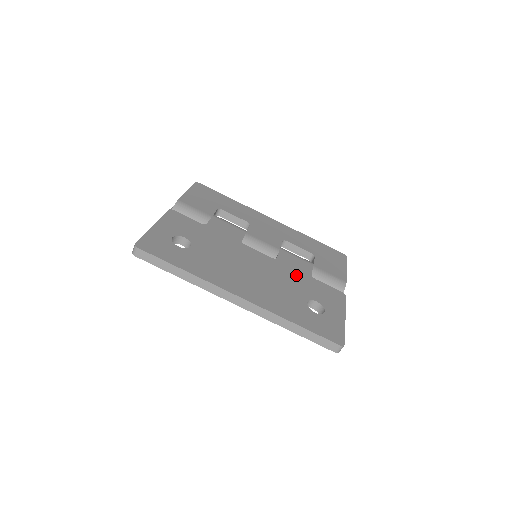
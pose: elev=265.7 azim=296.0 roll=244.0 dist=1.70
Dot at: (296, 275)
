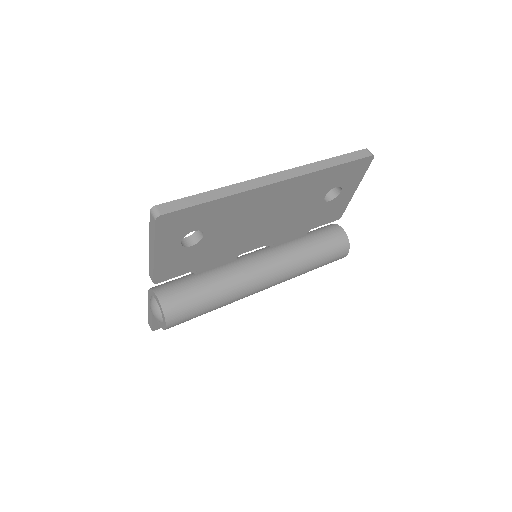
Dot at: occluded
